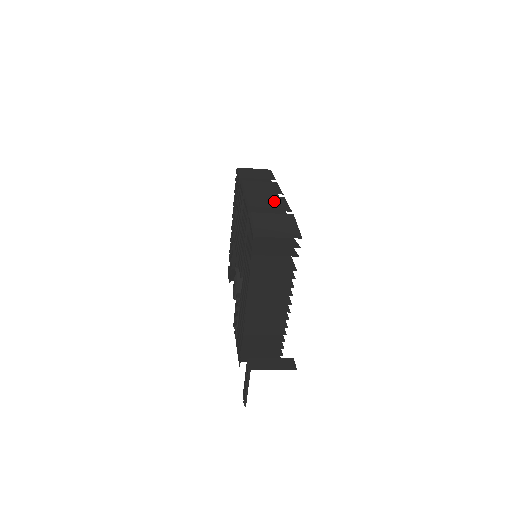
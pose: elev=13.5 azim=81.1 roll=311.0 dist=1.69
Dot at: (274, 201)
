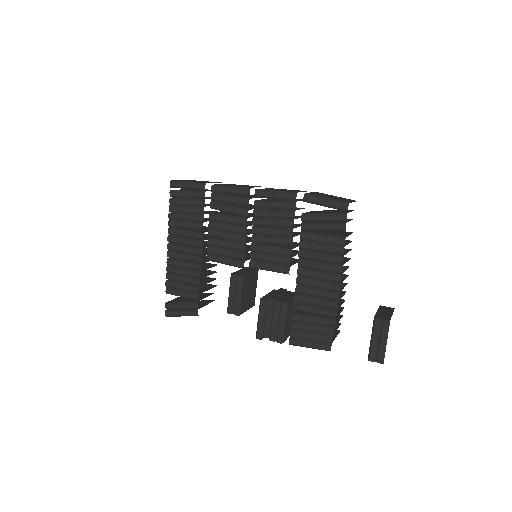
Dot at: (280, 189)
